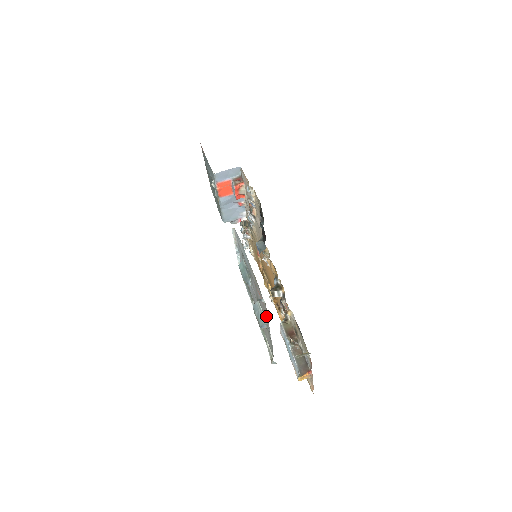
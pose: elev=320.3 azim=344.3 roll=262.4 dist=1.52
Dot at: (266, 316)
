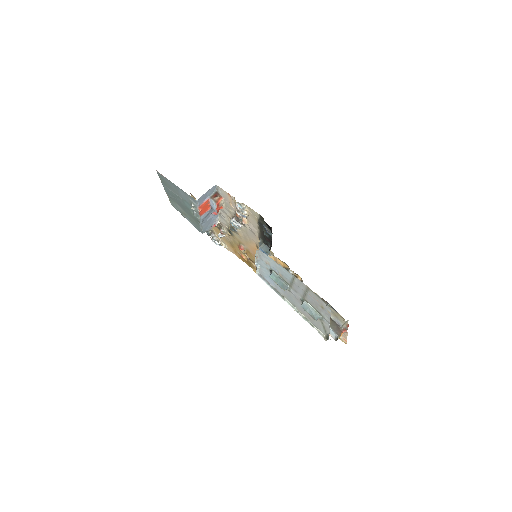
Dot at: (325, 312)
